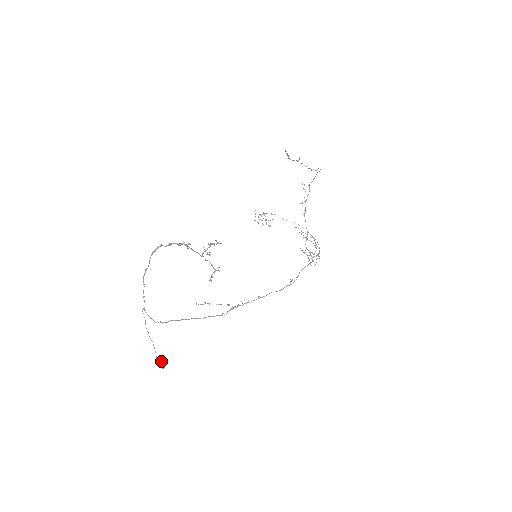
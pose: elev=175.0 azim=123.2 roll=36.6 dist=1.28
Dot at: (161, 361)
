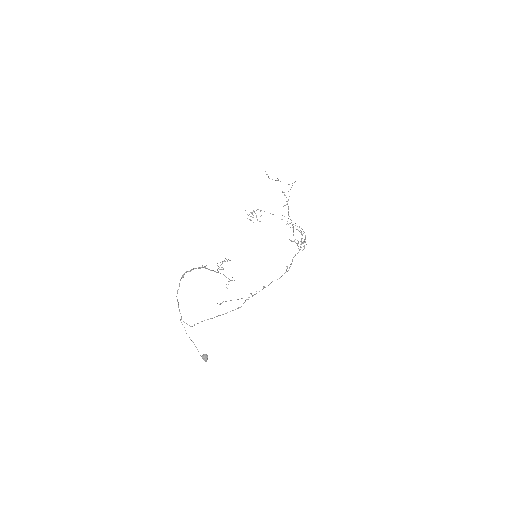
Dot at: (204, 356)
